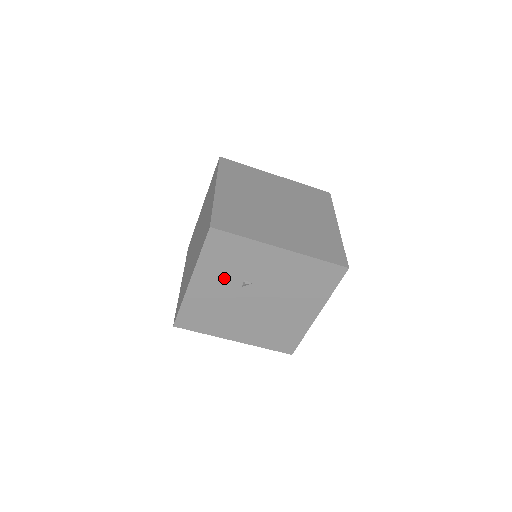
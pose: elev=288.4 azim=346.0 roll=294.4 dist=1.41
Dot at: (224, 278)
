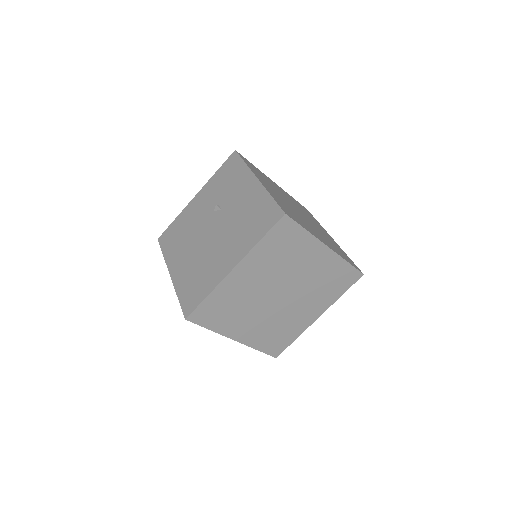
Dot at: (211, 199)
